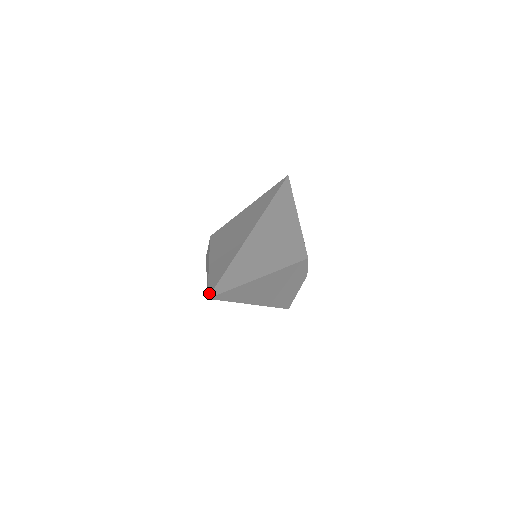
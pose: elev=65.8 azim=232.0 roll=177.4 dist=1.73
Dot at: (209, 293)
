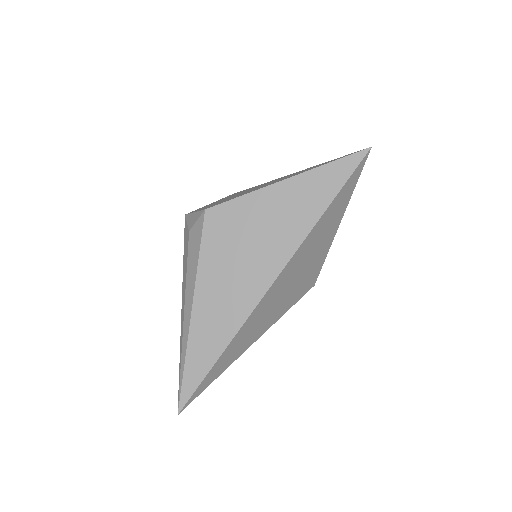
Dot at: (181, 405)
